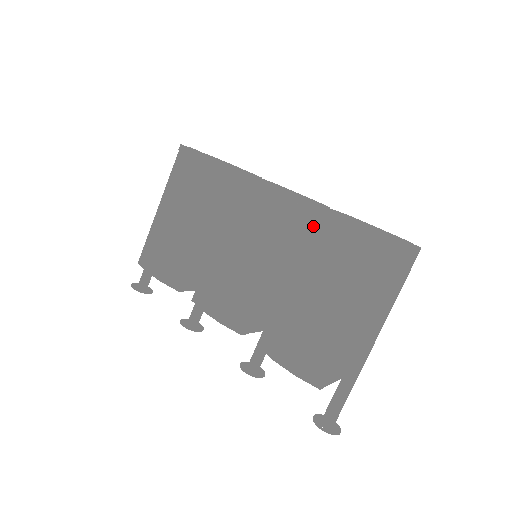
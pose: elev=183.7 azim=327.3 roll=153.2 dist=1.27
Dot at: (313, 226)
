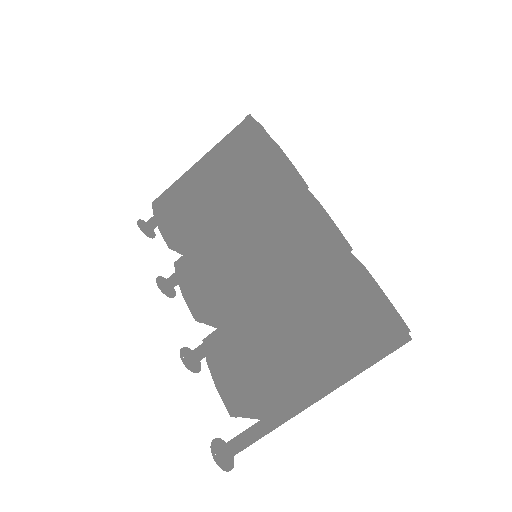
Dot at: (318, 255)
